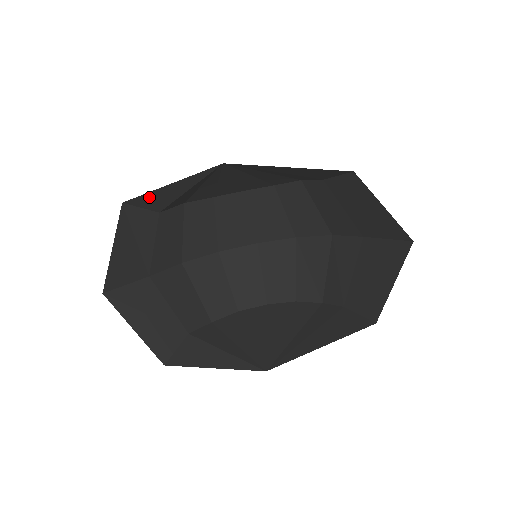
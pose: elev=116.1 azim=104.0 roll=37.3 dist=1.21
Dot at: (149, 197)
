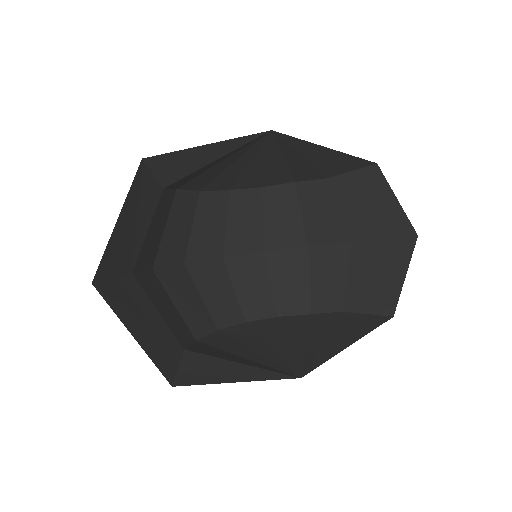
Dot at: (174, 159)
